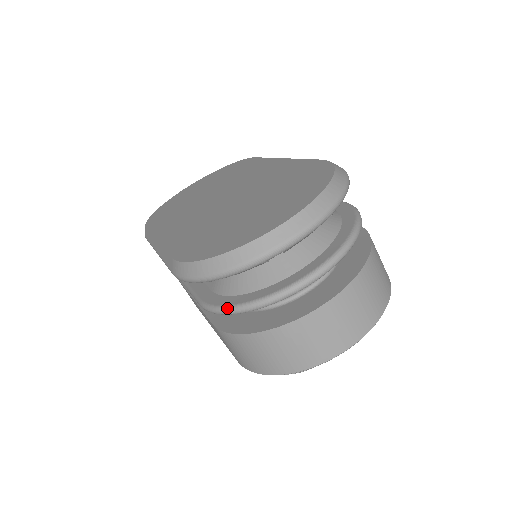
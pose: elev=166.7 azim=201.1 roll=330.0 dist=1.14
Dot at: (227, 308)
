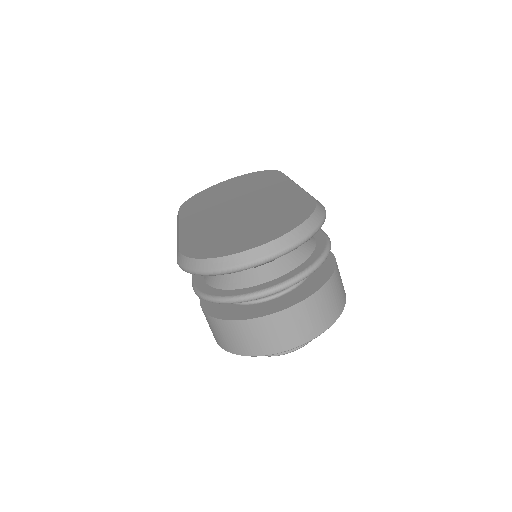
Dot at: (206, 296)
